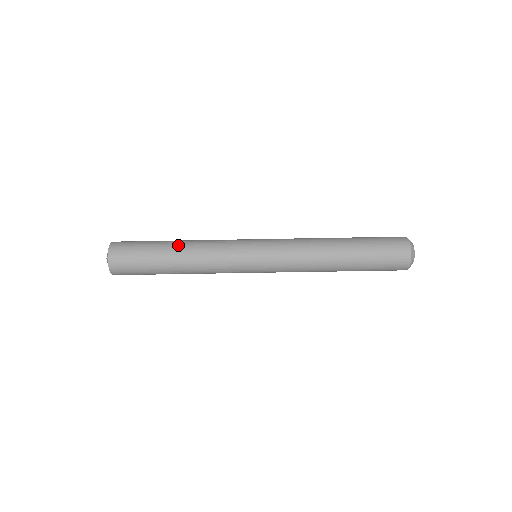
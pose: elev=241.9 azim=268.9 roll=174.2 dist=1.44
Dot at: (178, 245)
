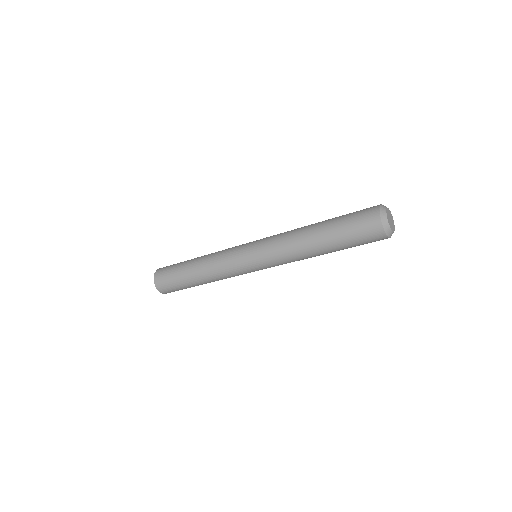
Dot at: (196, 274)
